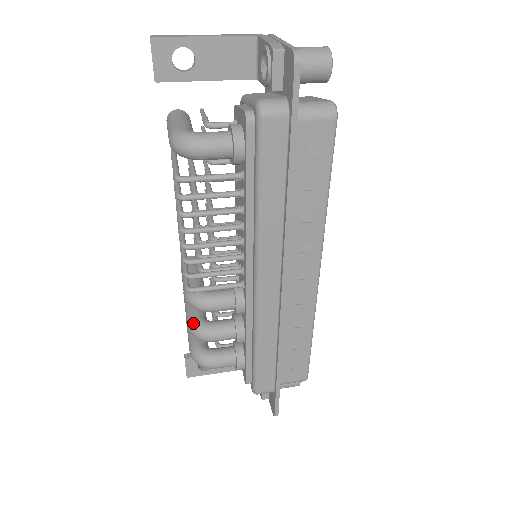
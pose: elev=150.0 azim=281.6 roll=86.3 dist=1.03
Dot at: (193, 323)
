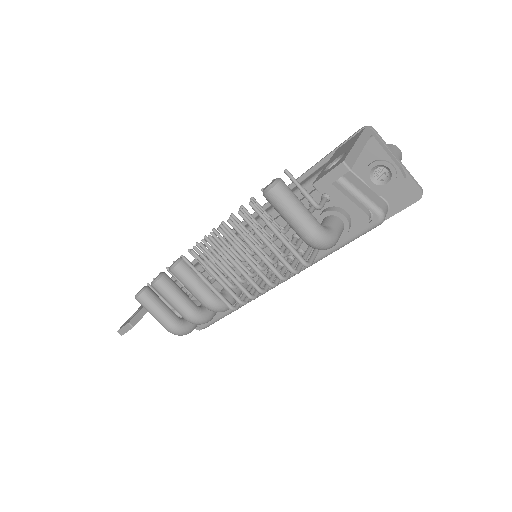
Dot at: (198, 317)
